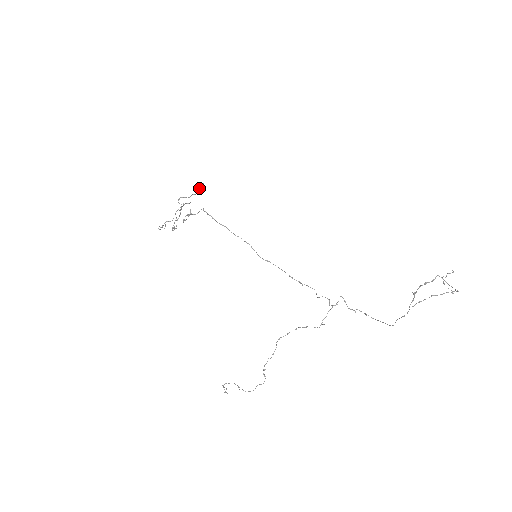
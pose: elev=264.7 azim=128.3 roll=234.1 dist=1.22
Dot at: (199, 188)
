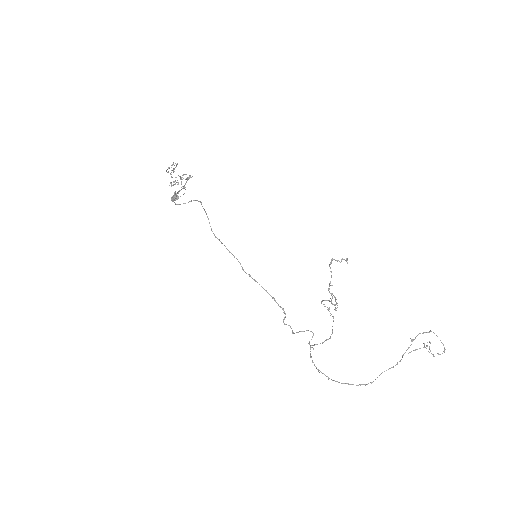
Dot at: (176, 196)
